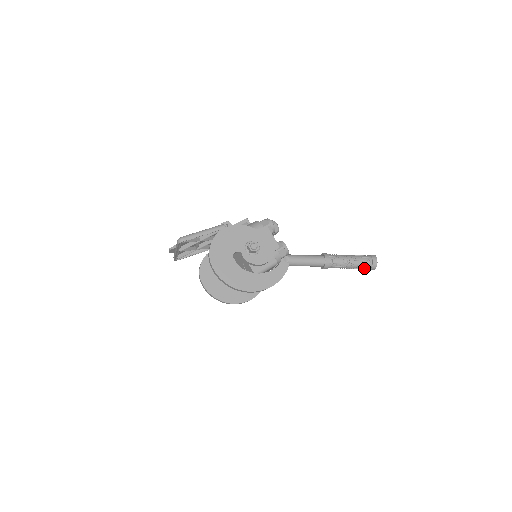
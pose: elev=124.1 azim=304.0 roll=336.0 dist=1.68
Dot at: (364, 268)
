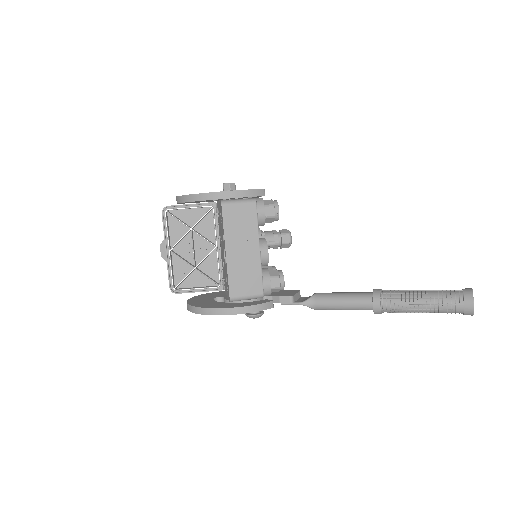
Dot at: (450, 302)
